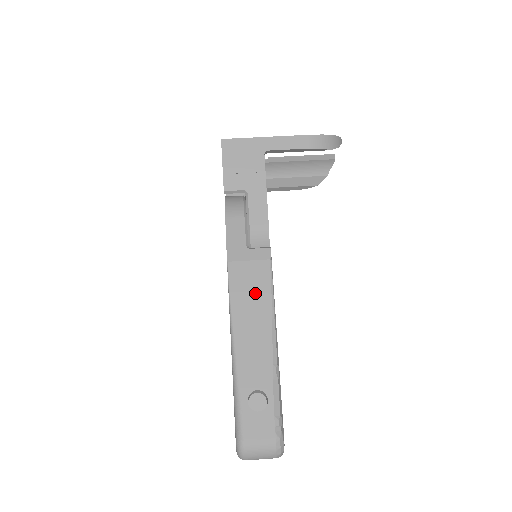
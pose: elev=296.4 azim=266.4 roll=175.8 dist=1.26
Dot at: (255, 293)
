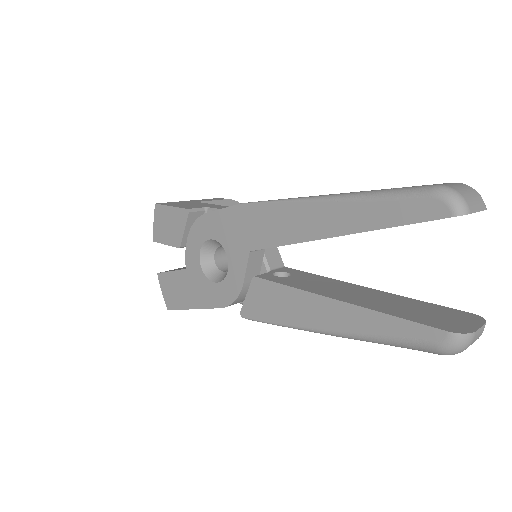
Dot at: occluded
